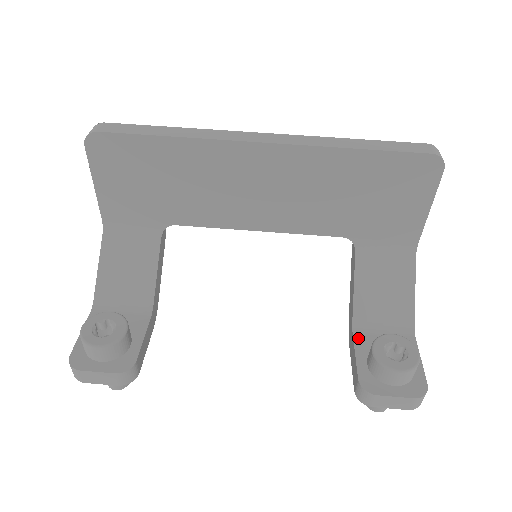
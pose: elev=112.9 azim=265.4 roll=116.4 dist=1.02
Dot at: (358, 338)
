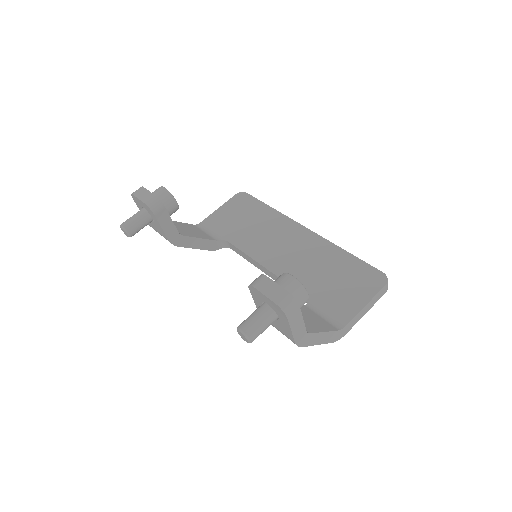
Dot at: occluded
